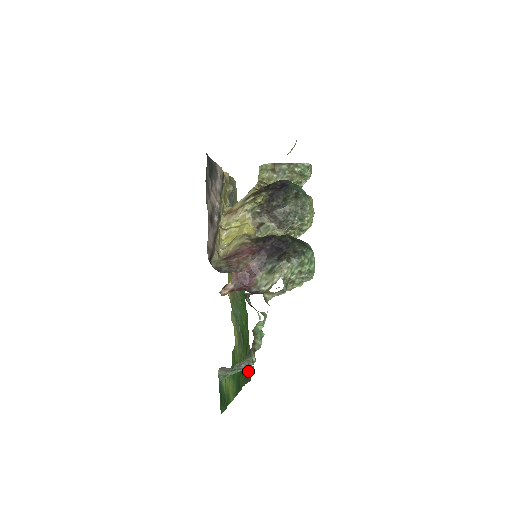
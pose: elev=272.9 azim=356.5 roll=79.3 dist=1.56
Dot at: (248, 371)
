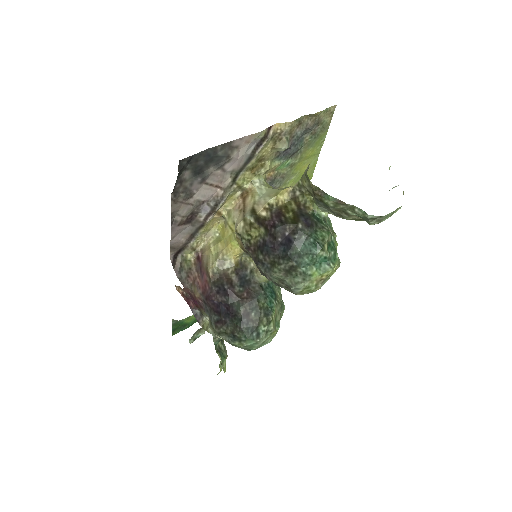
Dot at: occluded
